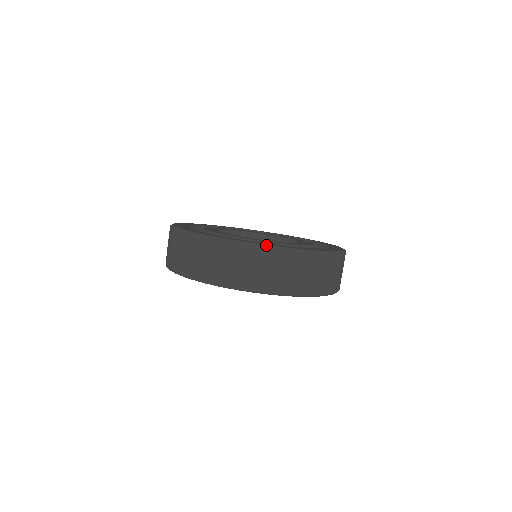
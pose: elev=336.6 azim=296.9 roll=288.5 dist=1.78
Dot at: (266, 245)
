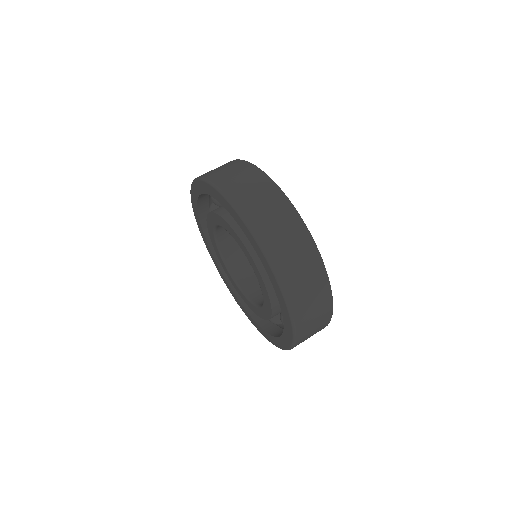
Dot at: occluded
